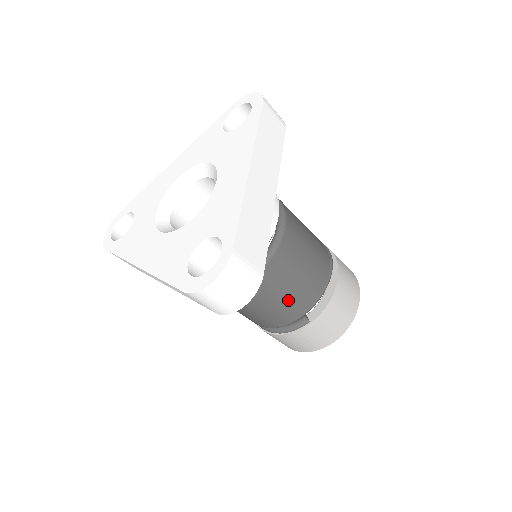
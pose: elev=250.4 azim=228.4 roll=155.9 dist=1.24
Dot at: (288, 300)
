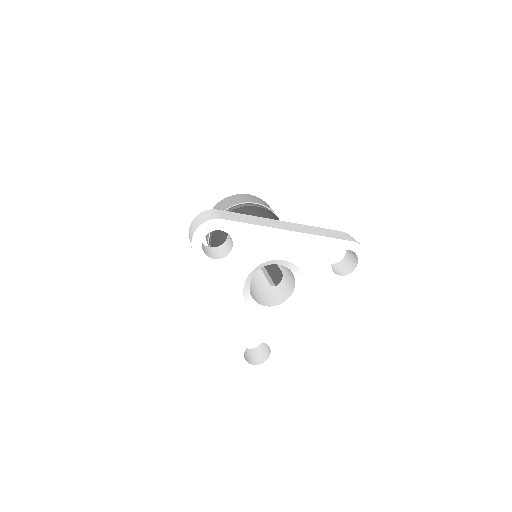
Dot at: occluded
